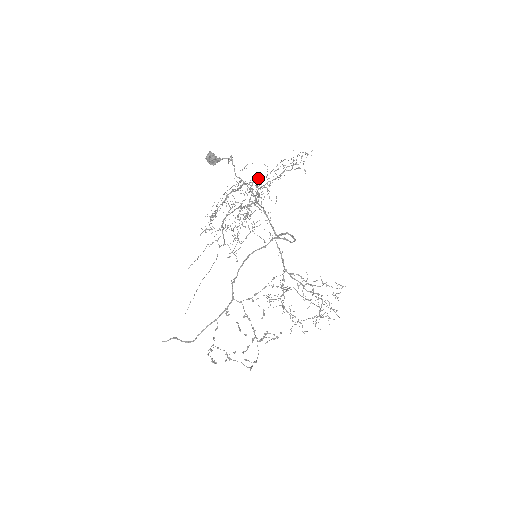
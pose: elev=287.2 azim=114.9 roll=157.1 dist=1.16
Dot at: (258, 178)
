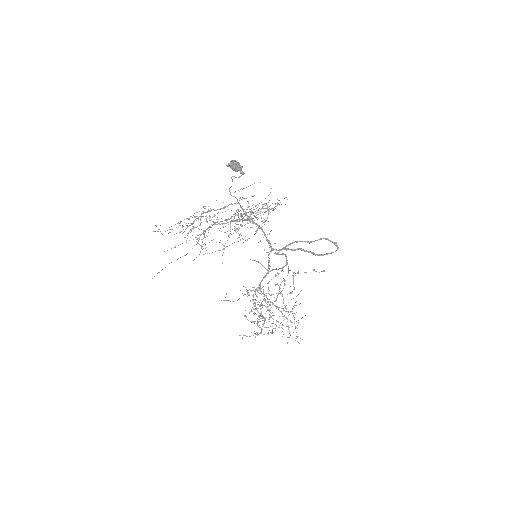
Dot at: (210, 216)
